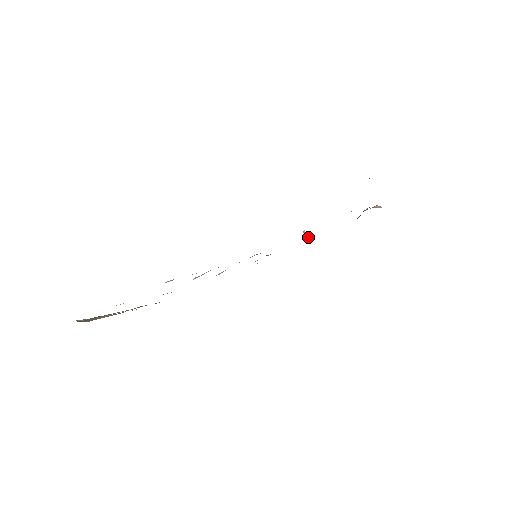
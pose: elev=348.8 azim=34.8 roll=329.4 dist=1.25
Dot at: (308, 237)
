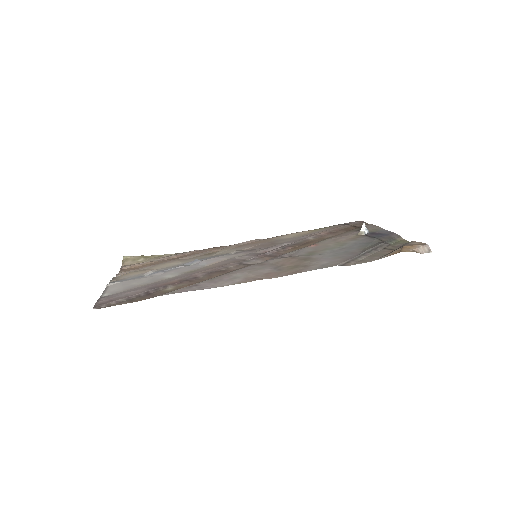
Dot at: (364, 231)
